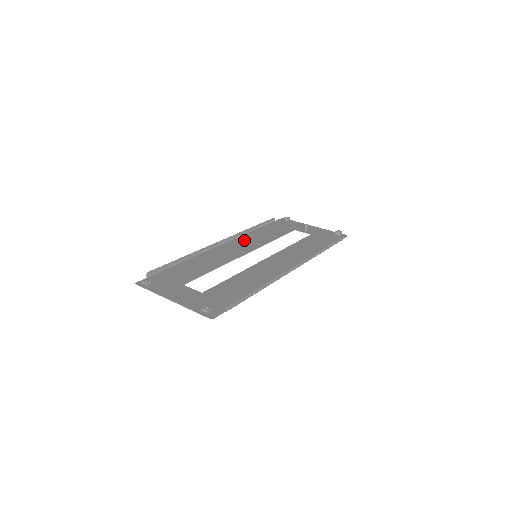
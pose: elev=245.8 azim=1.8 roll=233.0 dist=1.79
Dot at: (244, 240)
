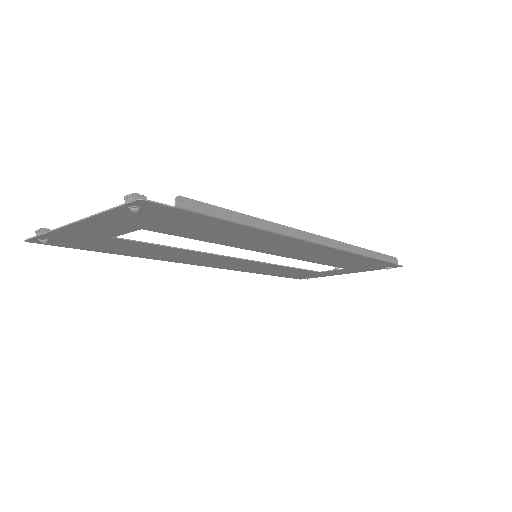
Dot at: (240, 267)
